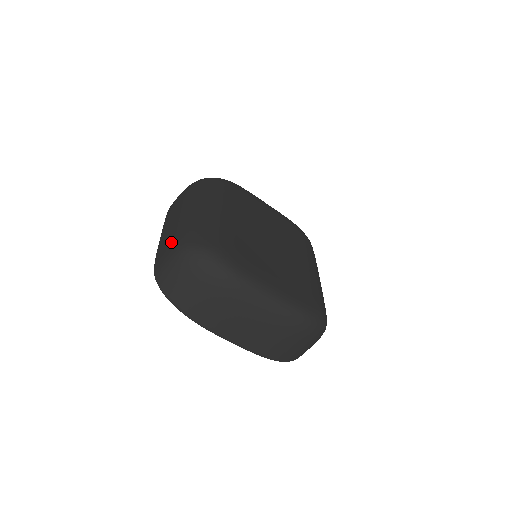
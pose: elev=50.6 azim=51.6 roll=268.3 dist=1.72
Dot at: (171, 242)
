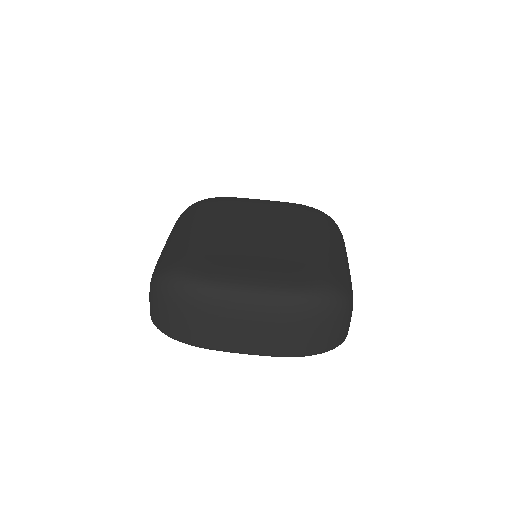
Dot at: occluded
